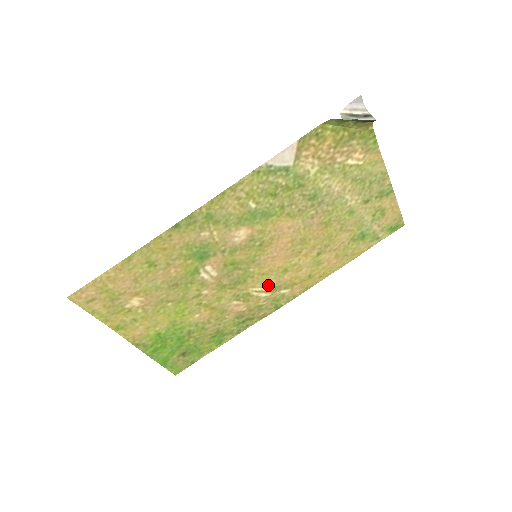
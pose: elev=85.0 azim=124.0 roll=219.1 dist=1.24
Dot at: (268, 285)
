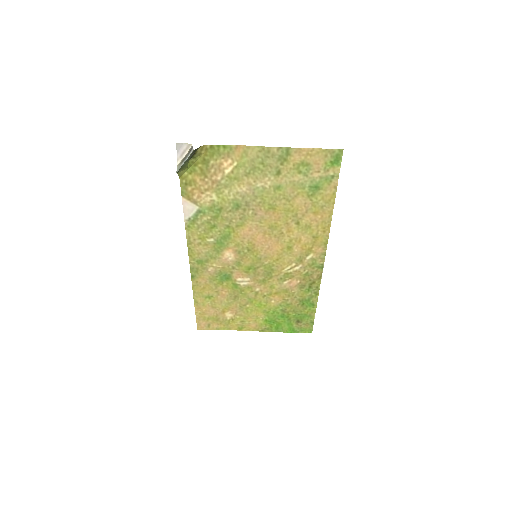
Dot at: (291, 262)
